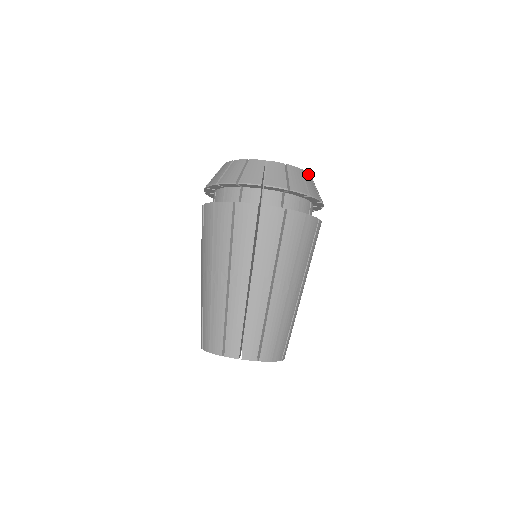
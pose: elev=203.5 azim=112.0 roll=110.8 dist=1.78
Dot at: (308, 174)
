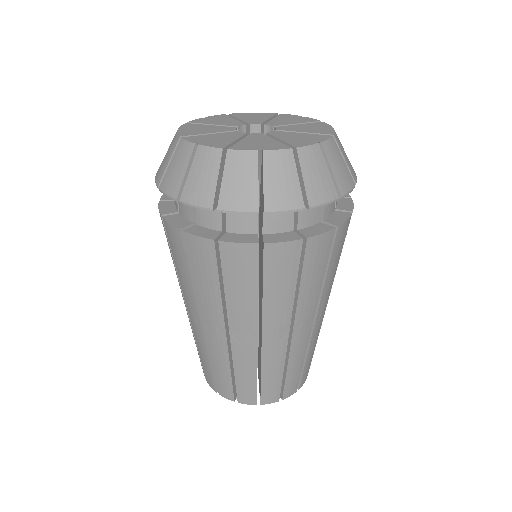
Dot at: (332, 141)
